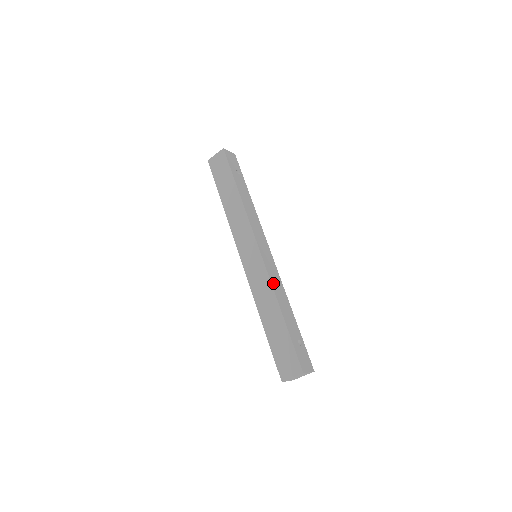
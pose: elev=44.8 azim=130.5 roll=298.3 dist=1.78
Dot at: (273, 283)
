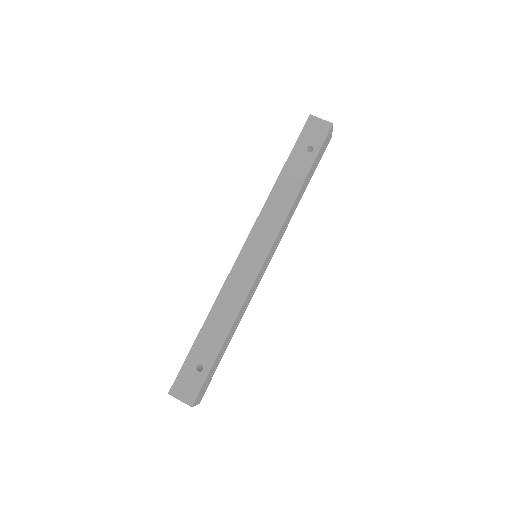
Dot at: (225, 291)
